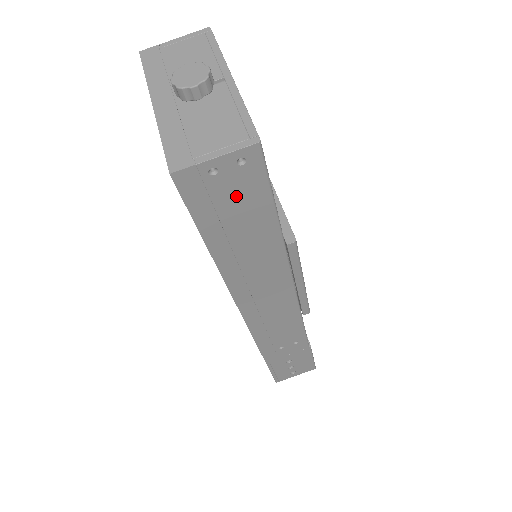
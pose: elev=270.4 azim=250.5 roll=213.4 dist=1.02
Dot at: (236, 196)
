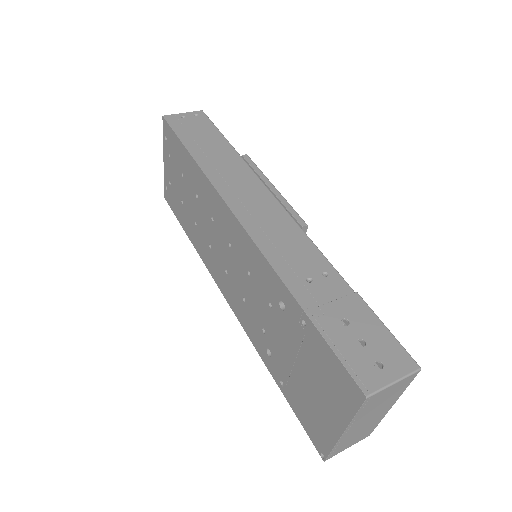
Dot at: (197, 127)
